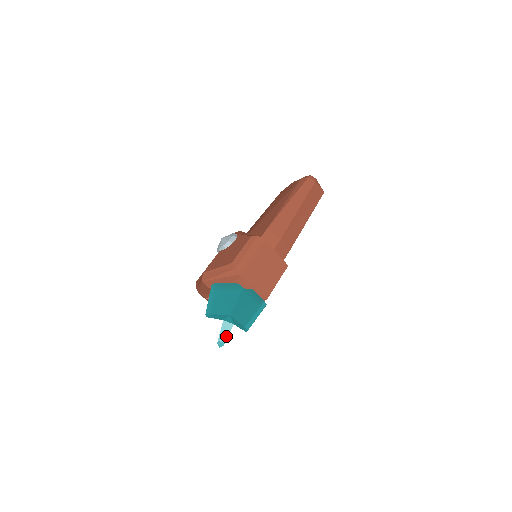
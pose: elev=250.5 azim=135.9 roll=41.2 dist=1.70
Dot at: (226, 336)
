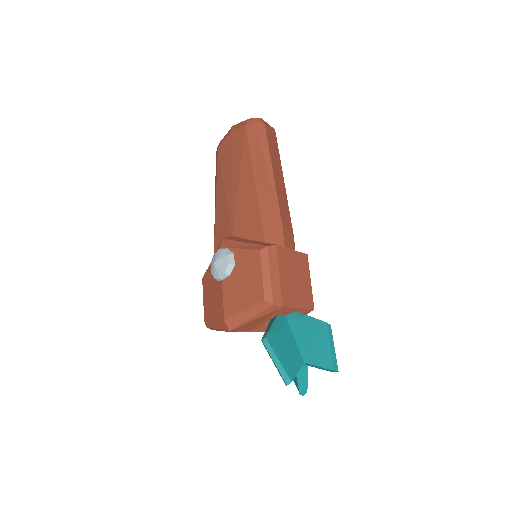
Dot at: (305, 382)
